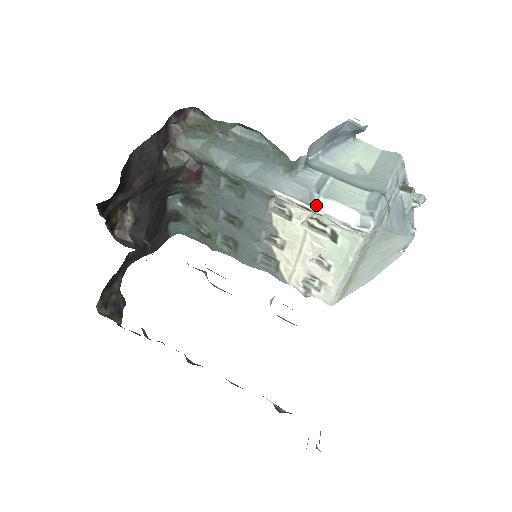
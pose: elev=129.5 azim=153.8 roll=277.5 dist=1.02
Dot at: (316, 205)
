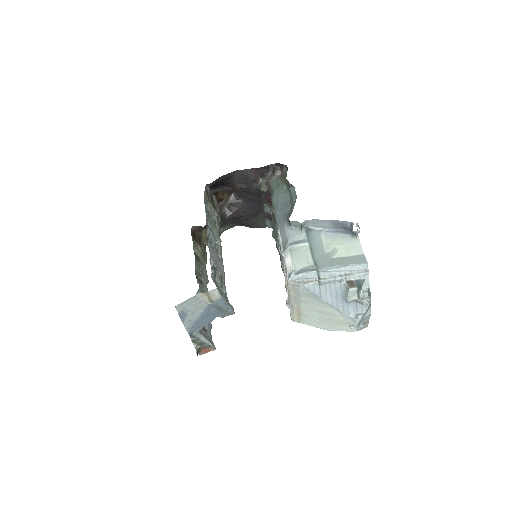
Dot at: (285, 250)
